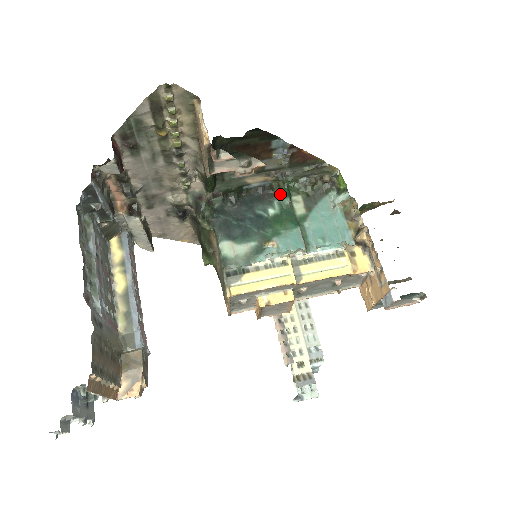
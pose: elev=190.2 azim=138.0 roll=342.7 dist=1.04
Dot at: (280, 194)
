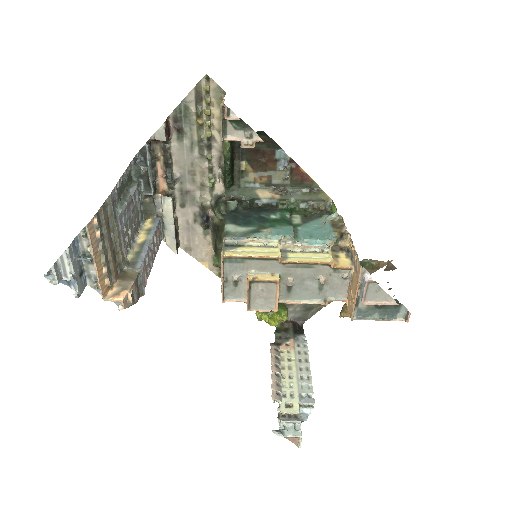
Dot at: (283, 210)
